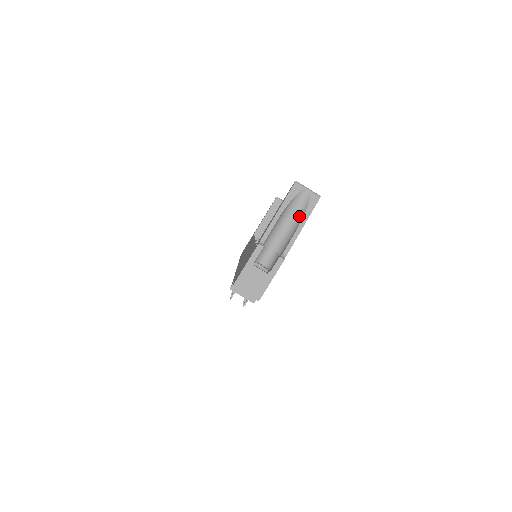
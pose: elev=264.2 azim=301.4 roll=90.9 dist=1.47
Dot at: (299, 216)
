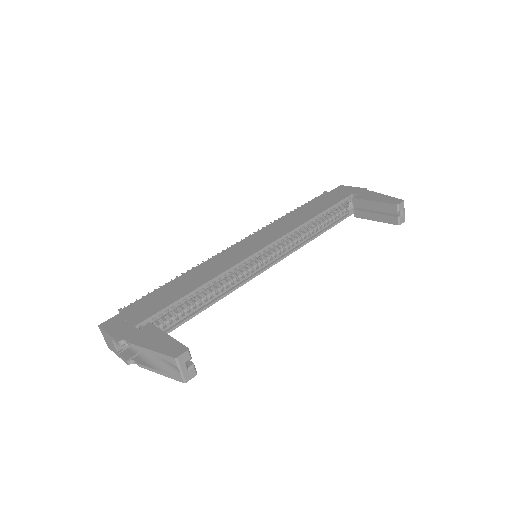
Dot at: (164, 365)
